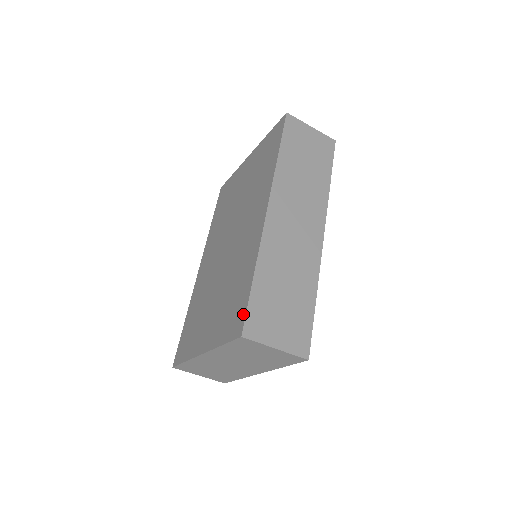
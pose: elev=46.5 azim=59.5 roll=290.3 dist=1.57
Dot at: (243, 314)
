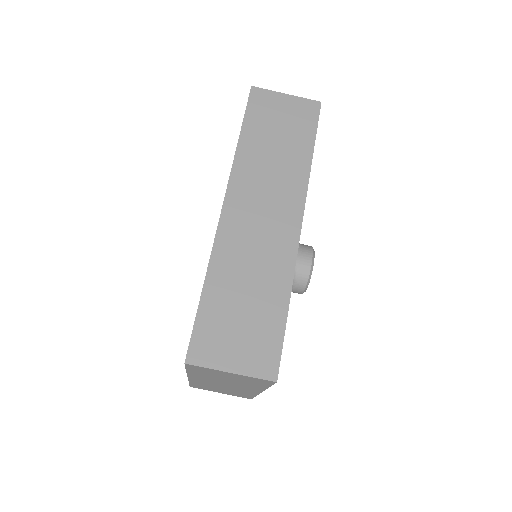
Dot at: (191, 336)
